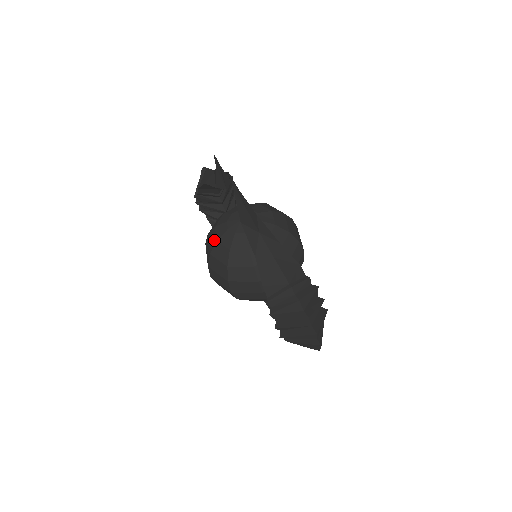
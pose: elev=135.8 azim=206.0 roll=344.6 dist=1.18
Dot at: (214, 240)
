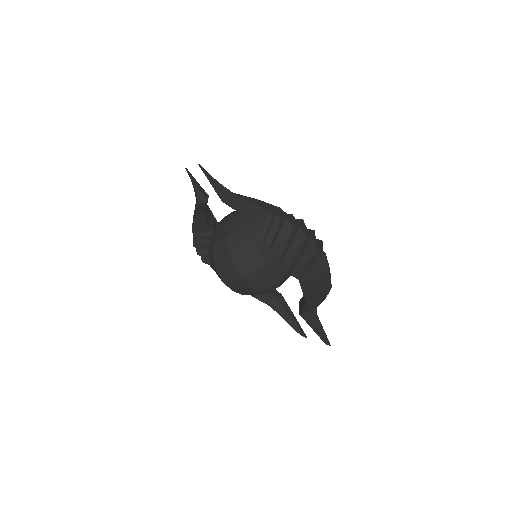
Dot at: (212, 244)
